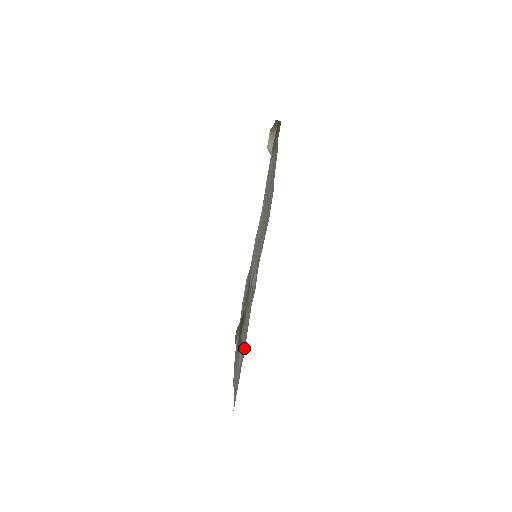
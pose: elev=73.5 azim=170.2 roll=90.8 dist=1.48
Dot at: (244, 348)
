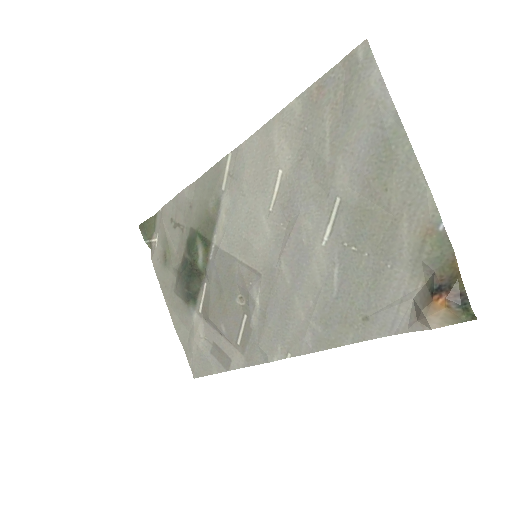
Dot at: (223, 348)
